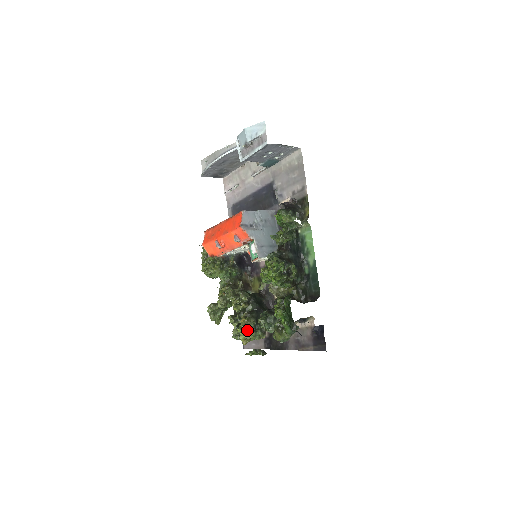
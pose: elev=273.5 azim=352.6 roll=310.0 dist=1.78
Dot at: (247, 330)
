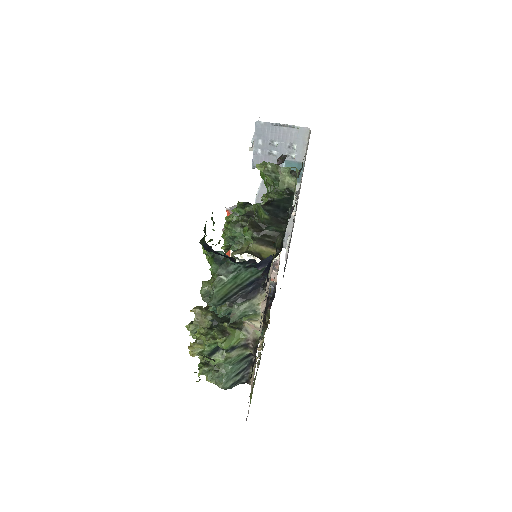
Dot at: (200, 329)
